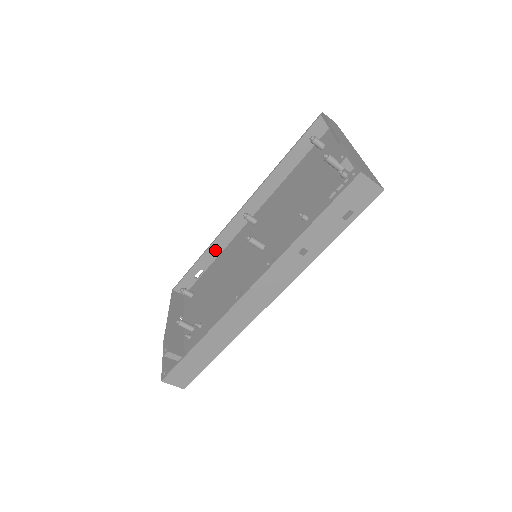
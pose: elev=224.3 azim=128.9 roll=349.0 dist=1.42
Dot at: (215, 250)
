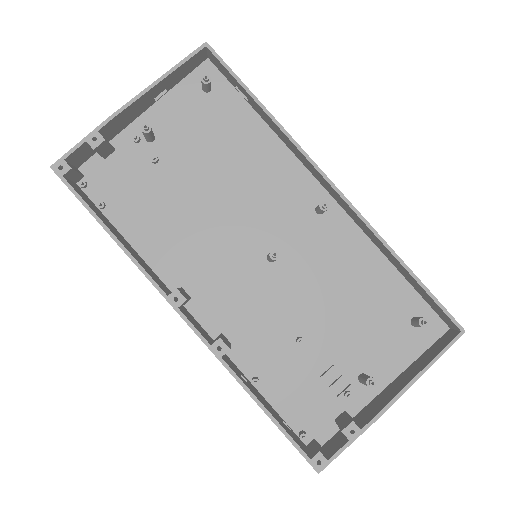
Dot at: (278, 131)
